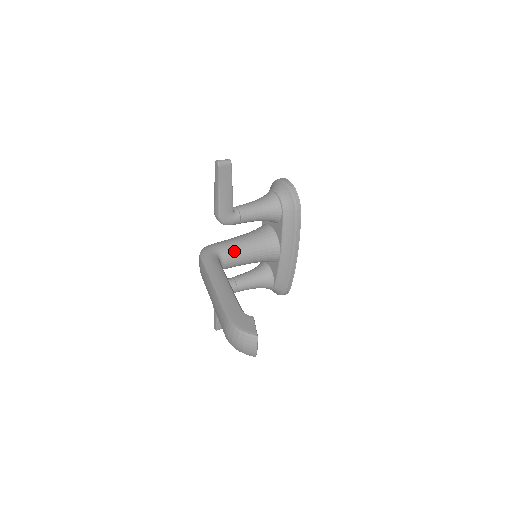
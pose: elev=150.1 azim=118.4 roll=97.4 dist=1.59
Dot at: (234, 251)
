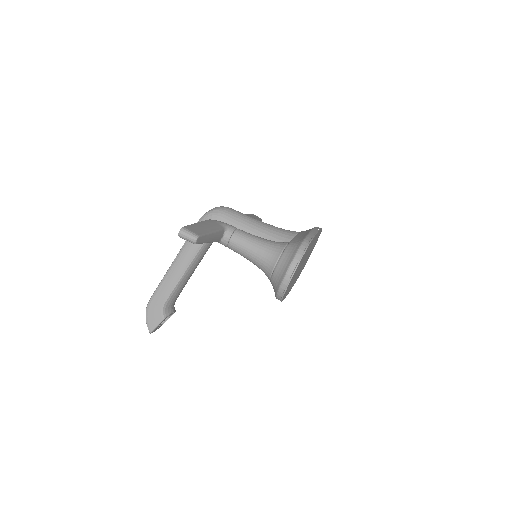
Dot at: occluded
